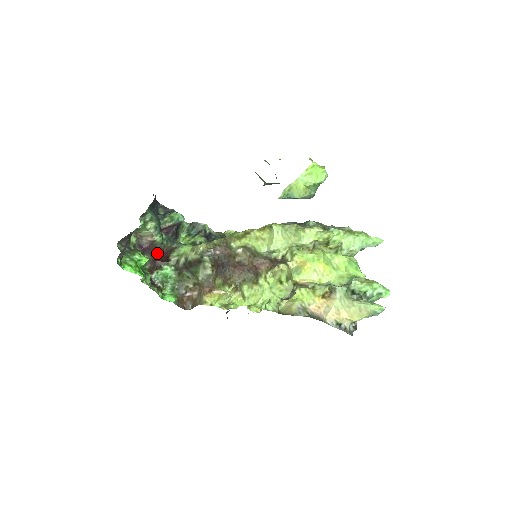
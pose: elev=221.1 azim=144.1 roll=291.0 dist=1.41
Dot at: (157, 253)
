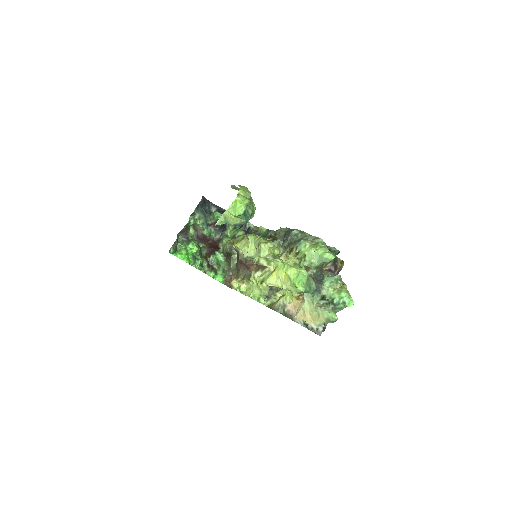
Dot at: (209, 242)
